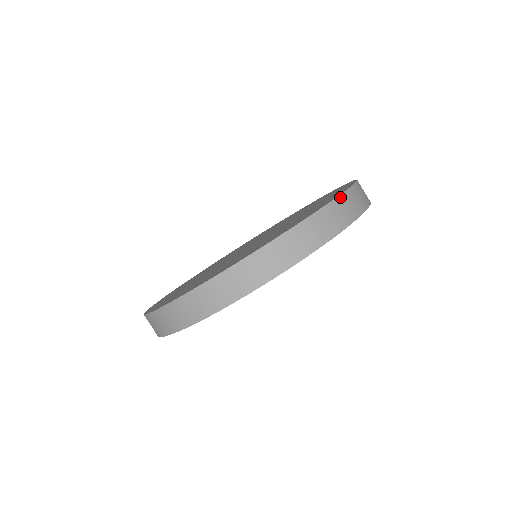
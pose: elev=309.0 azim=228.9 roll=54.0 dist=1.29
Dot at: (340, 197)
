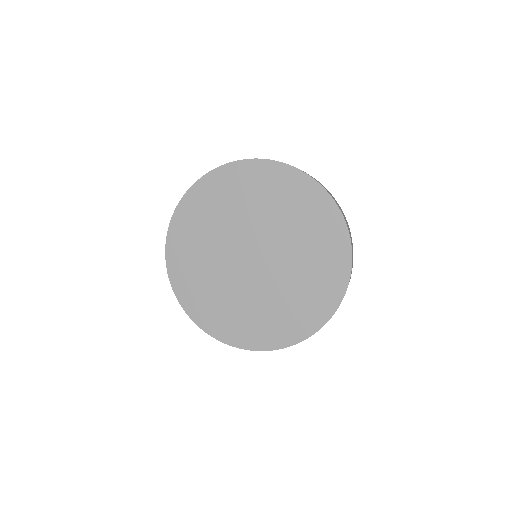
Dot at: (349, 233)
